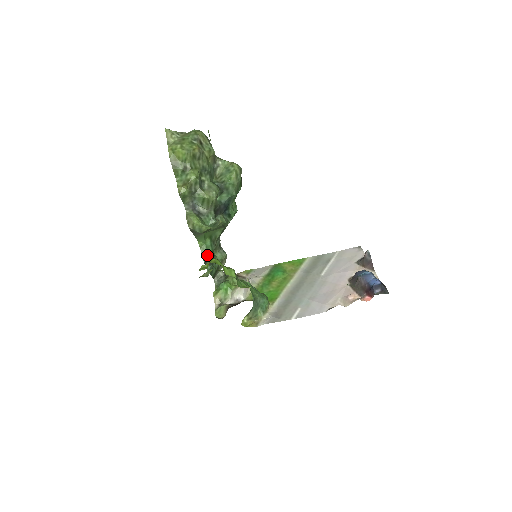
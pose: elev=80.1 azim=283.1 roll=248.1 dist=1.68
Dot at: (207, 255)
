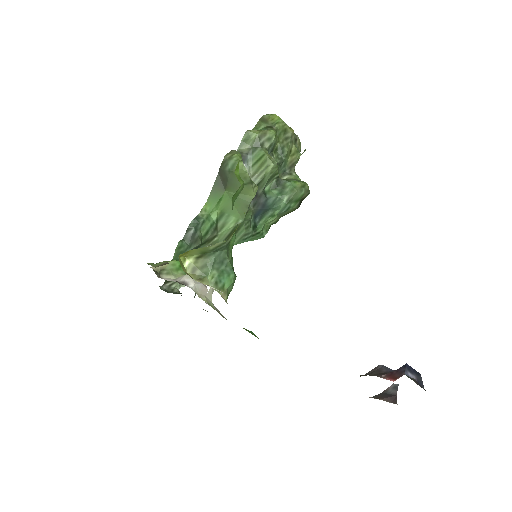
Dot at: (200, 223)
